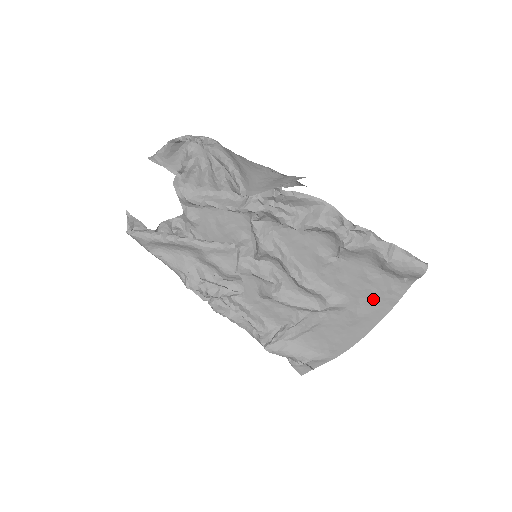
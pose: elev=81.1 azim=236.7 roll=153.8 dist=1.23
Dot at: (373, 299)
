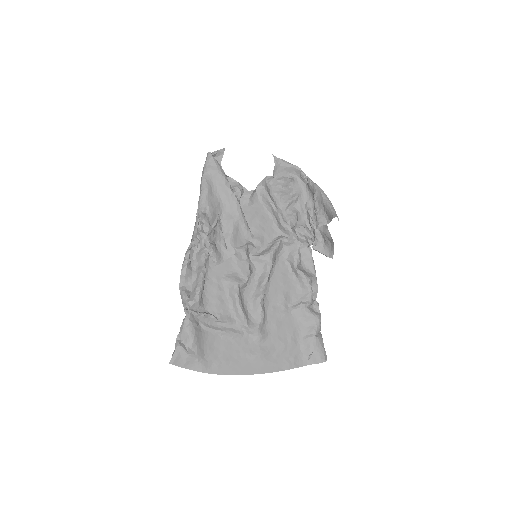
Dot at: (279, 353)
